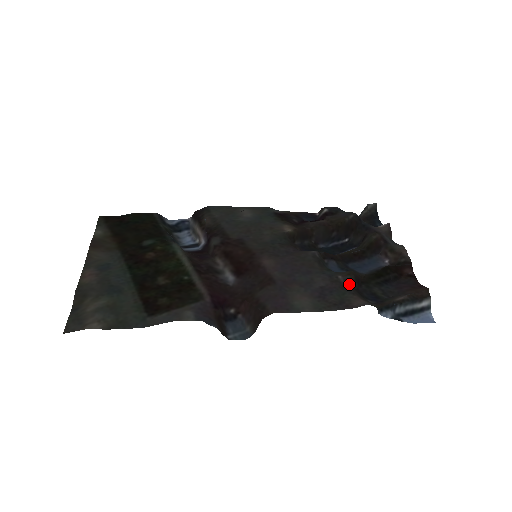
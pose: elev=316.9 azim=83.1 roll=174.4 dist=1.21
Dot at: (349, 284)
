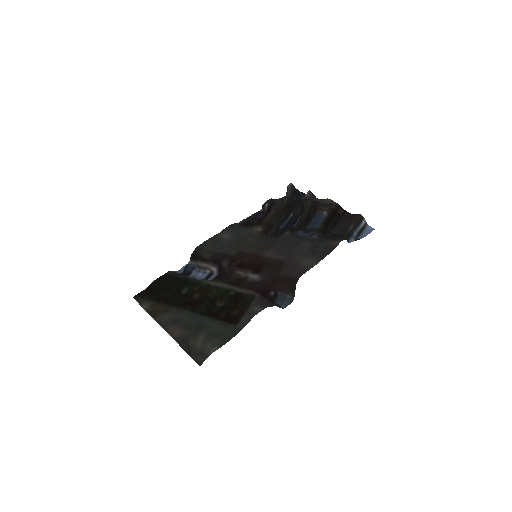
Dot at: (321, 237)
